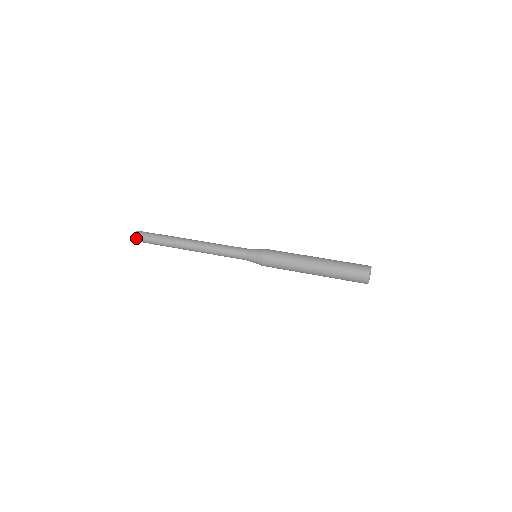
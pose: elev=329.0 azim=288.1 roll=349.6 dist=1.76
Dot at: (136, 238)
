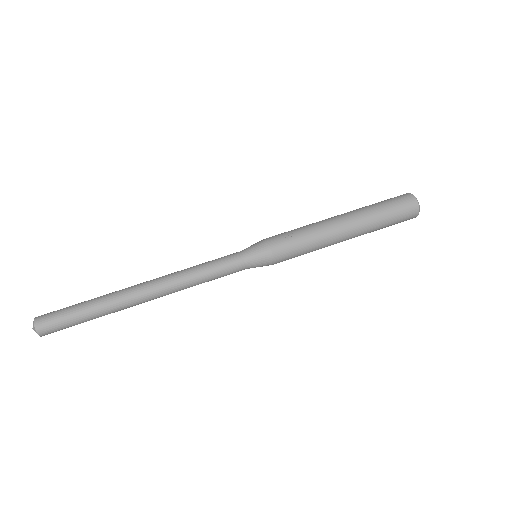
Dot at: (41, 332)
